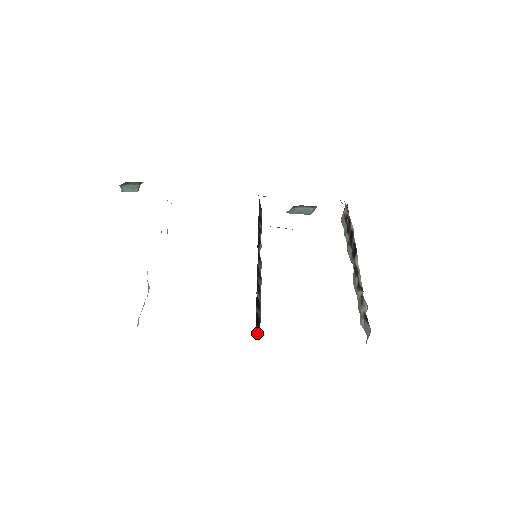
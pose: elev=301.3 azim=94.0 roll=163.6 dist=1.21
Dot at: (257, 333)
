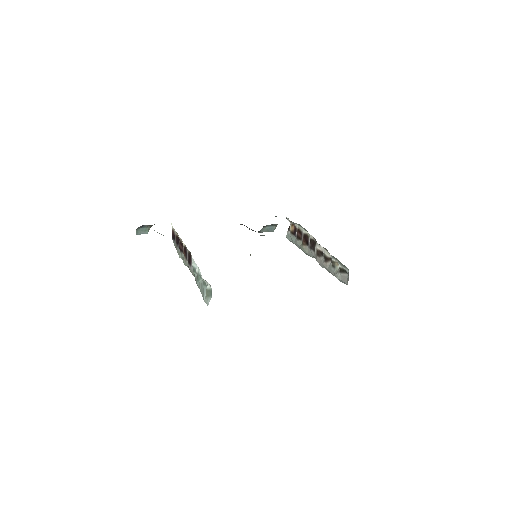
Dot at: occluded
